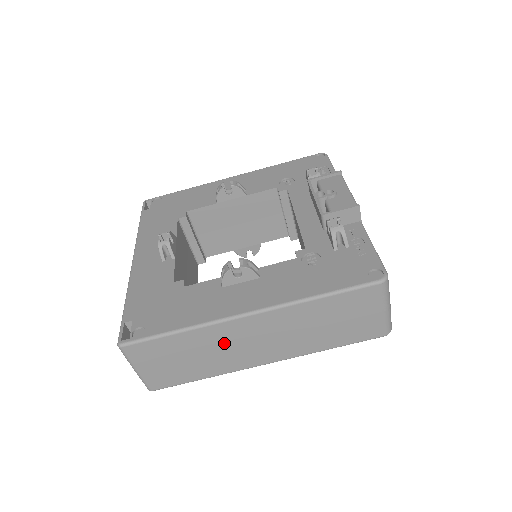
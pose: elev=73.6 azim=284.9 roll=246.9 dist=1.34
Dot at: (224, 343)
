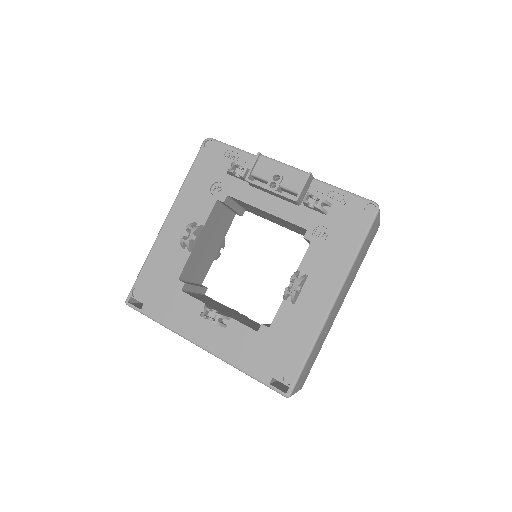
Dot at: (327, 327)
